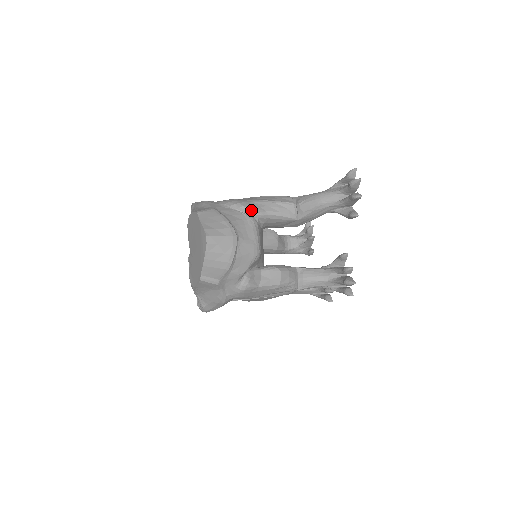
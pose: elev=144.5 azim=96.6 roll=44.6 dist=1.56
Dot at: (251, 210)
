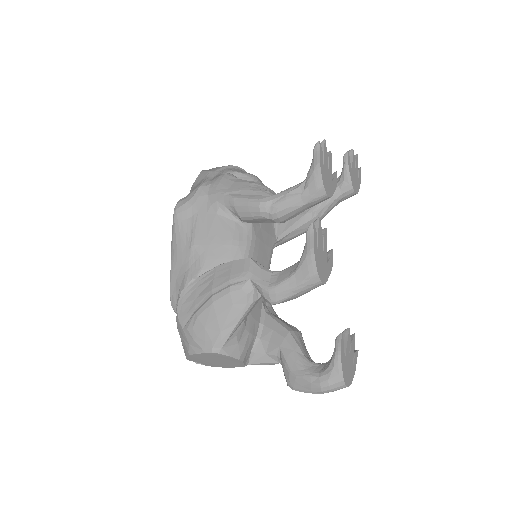
Dot at: occluded
